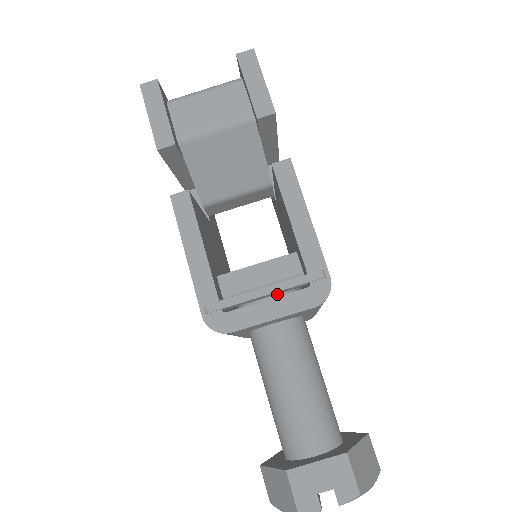
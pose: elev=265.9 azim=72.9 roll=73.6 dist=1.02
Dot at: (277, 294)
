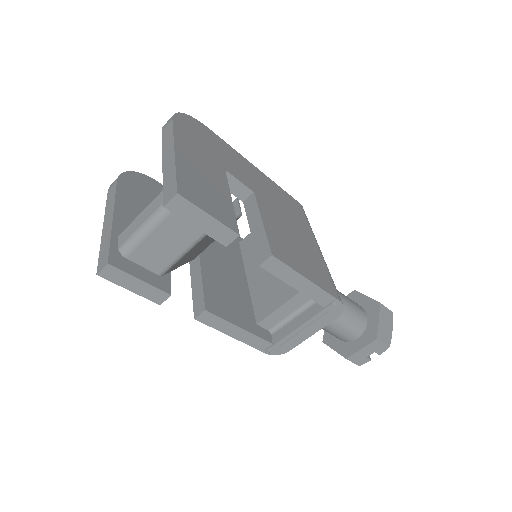
Dot at: occluded
